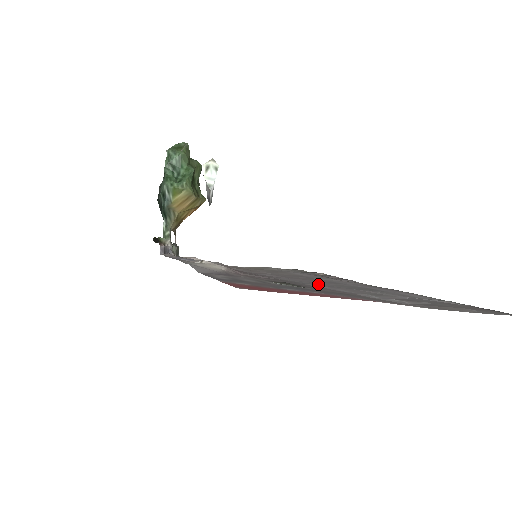
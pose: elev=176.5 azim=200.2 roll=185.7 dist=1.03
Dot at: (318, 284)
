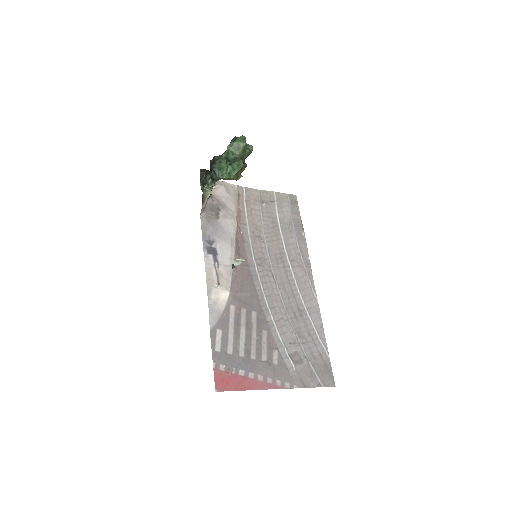
Dot at: (275, 307)
